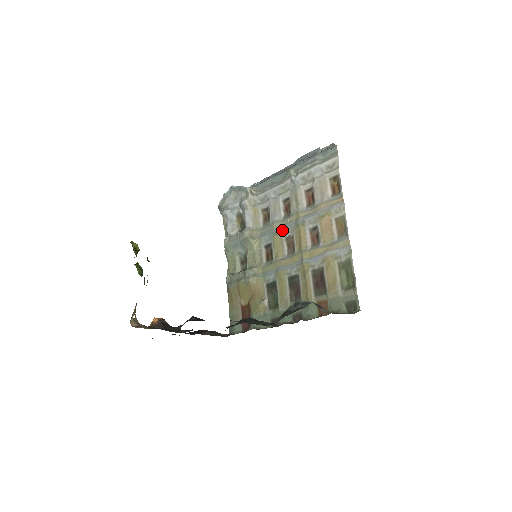
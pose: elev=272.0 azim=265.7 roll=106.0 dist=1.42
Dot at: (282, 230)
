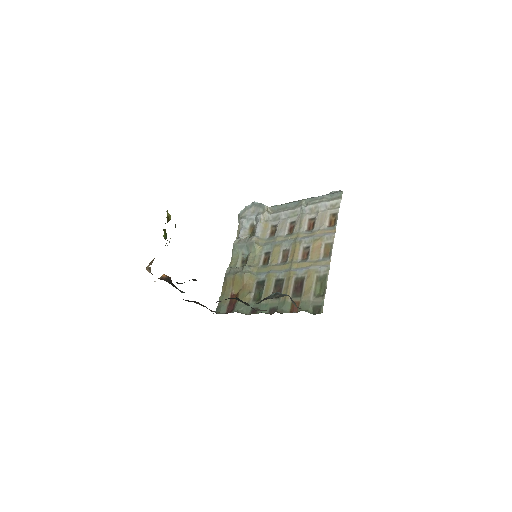
Dot at: (282, 243)
